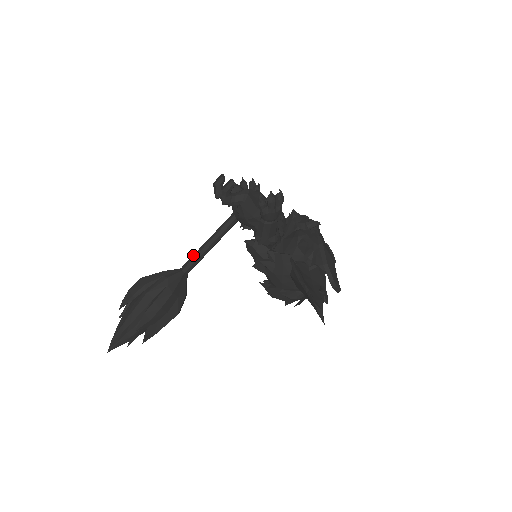
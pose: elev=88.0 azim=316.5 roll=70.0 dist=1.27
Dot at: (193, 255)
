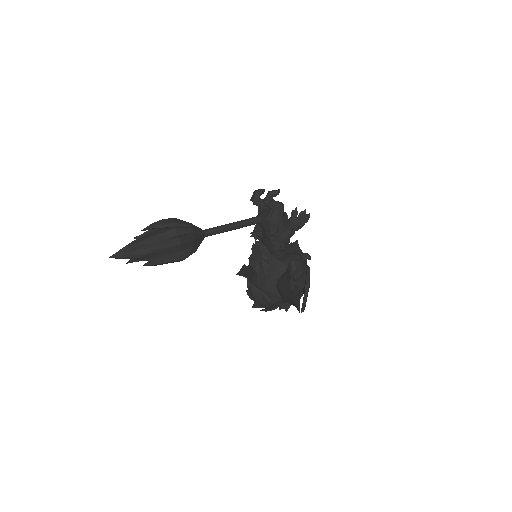
Dot at: (217, 226)
